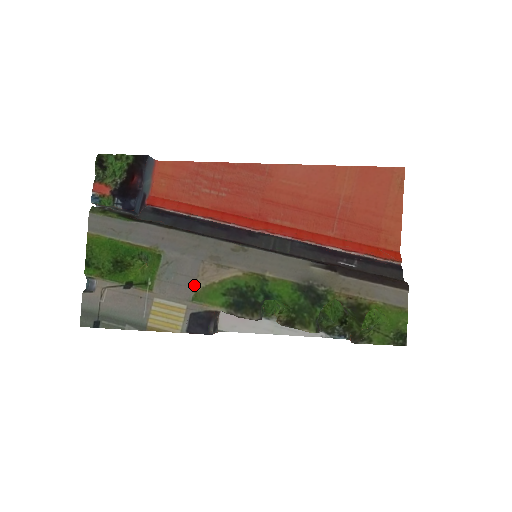
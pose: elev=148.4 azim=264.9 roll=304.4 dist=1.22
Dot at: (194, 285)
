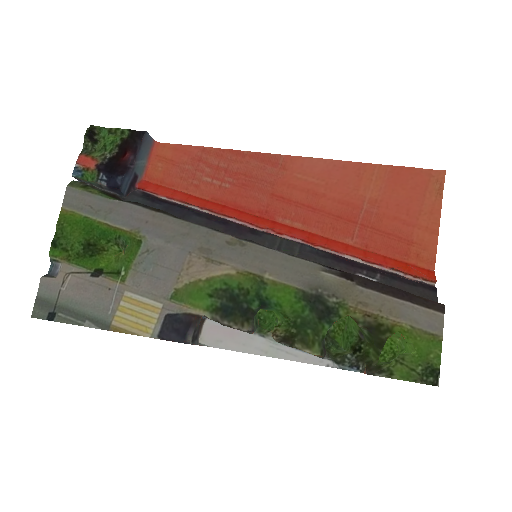
Dot at: (175, 280)
